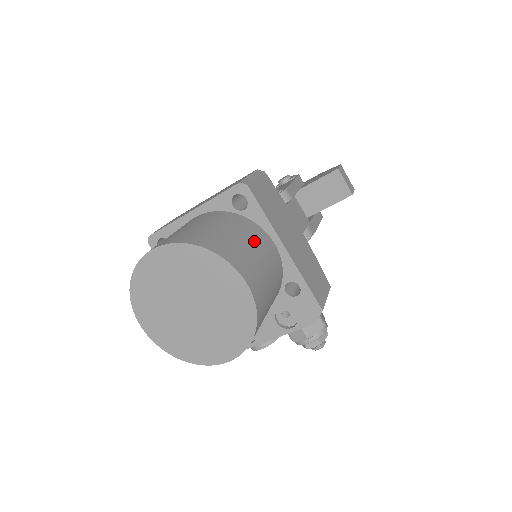
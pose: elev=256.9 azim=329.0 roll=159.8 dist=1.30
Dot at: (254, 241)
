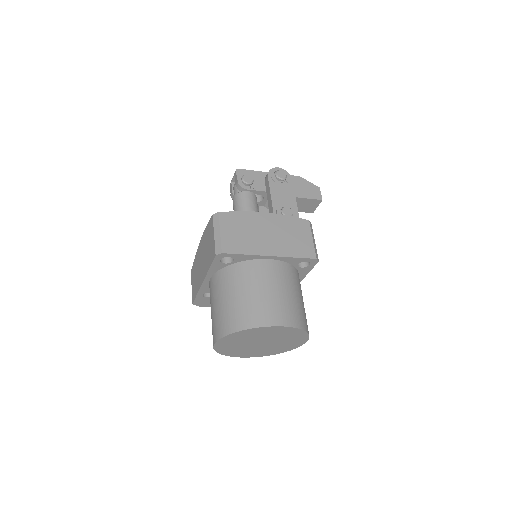
Dot at: occluded
